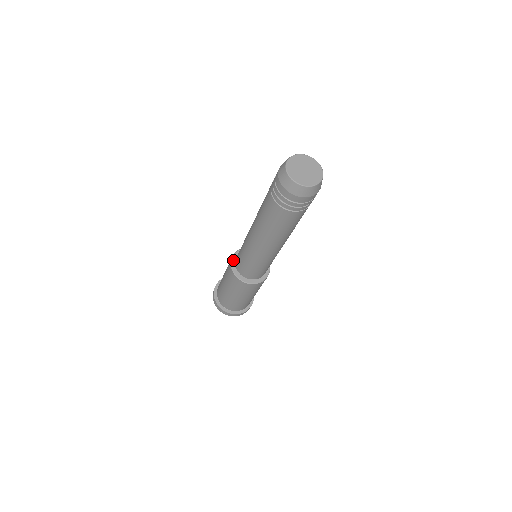
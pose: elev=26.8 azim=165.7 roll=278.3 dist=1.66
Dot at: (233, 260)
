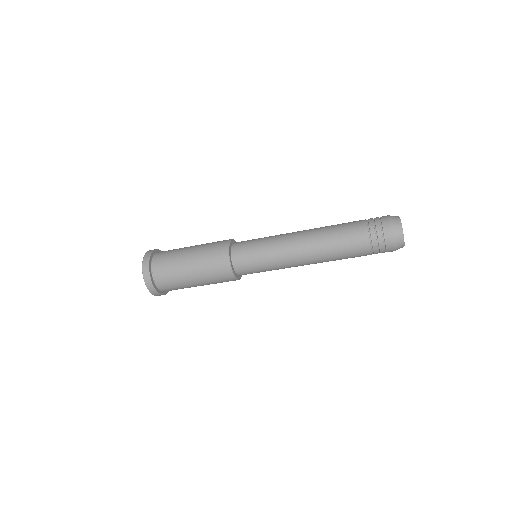
Dot at: (231, 242)
